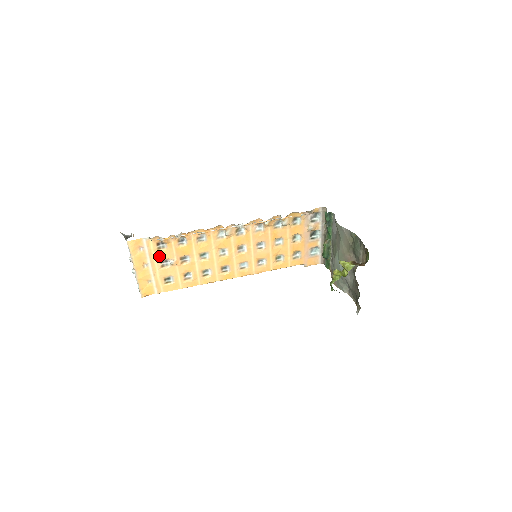
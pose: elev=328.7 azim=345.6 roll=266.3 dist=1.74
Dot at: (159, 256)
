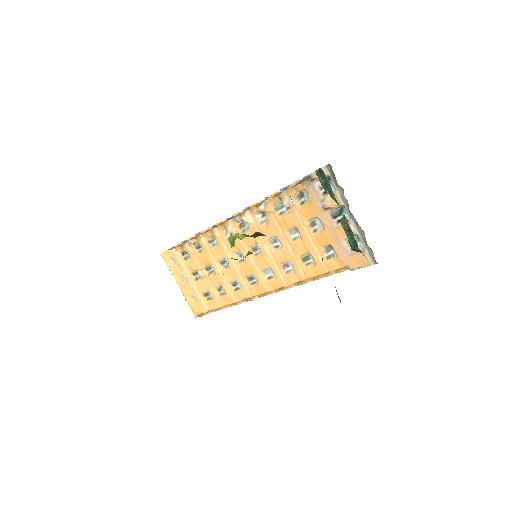
Dot at: (189, 267)
